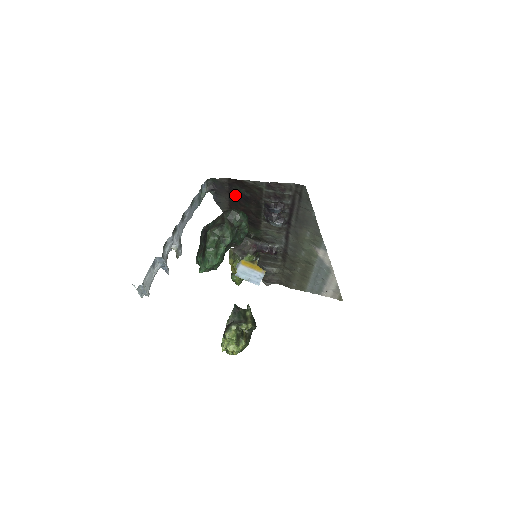
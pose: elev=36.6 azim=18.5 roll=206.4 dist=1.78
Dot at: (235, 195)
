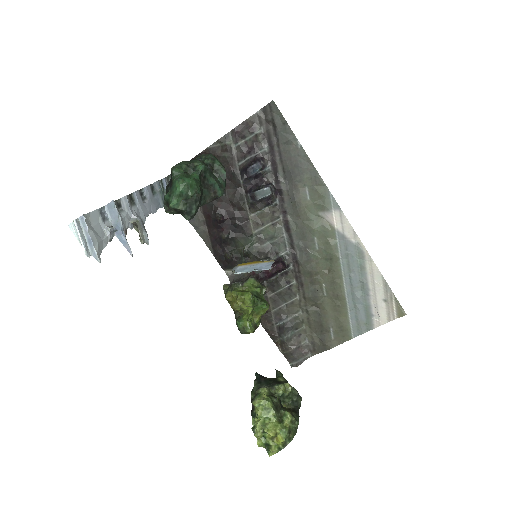
Dot at: occluded
